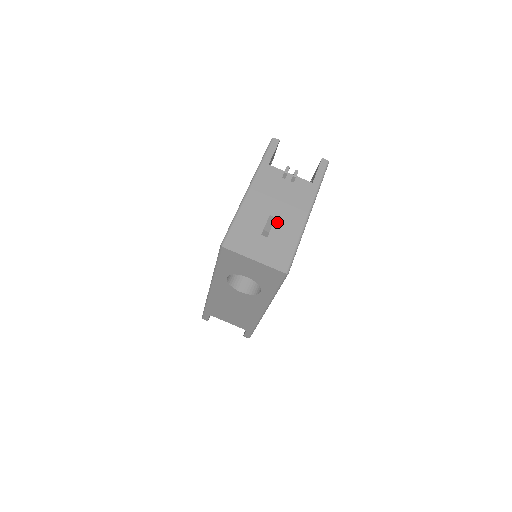
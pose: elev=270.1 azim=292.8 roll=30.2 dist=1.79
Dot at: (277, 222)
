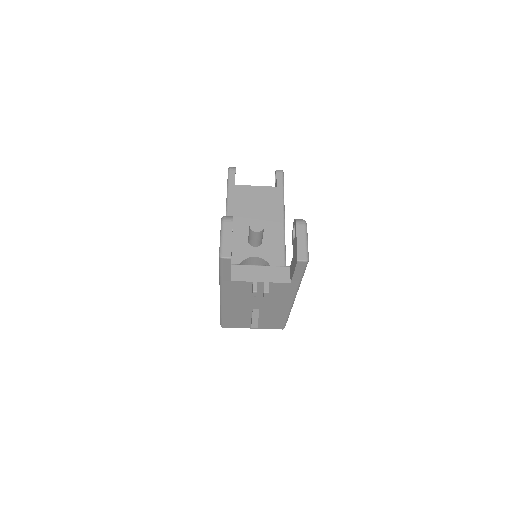
Dot at: (262, 311)
